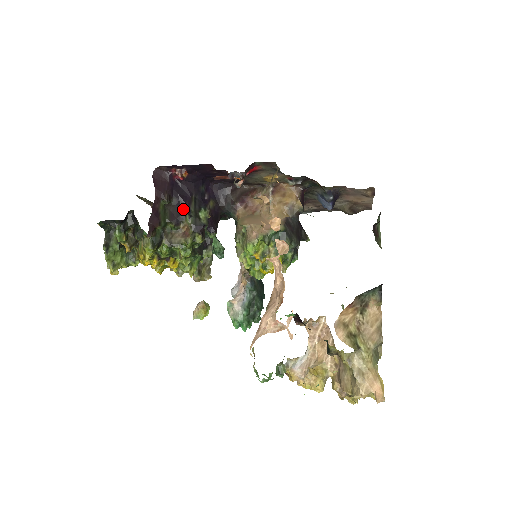
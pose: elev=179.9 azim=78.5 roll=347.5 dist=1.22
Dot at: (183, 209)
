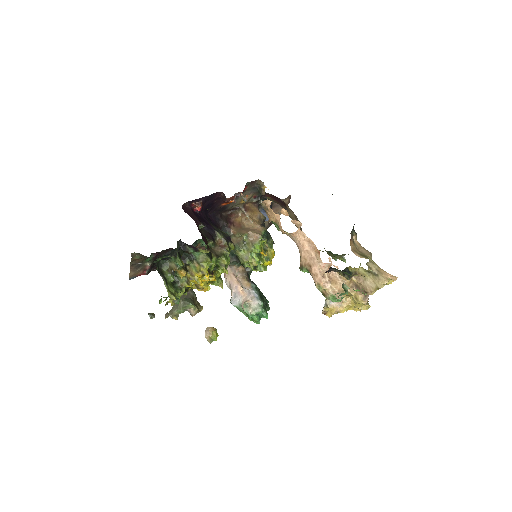
Dot at: (211, 230)
